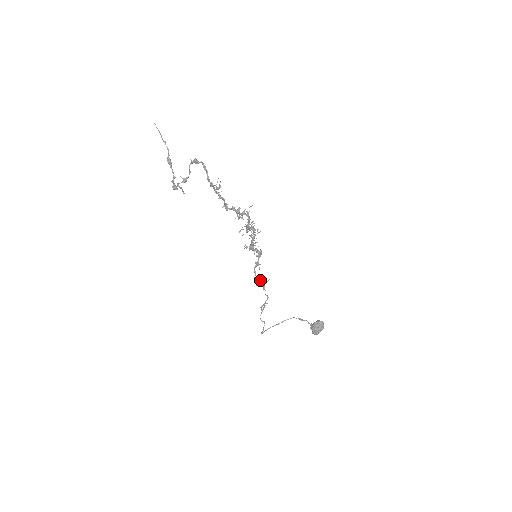
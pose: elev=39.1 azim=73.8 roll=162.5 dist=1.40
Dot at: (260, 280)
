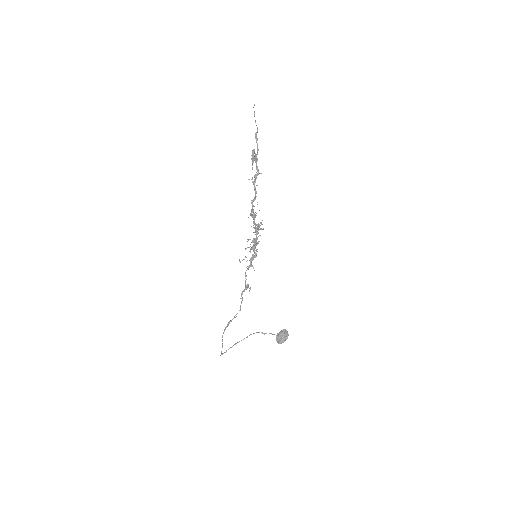
Dot at: occluded
